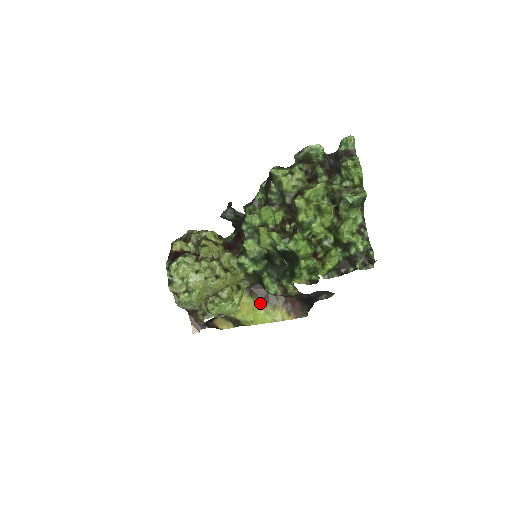
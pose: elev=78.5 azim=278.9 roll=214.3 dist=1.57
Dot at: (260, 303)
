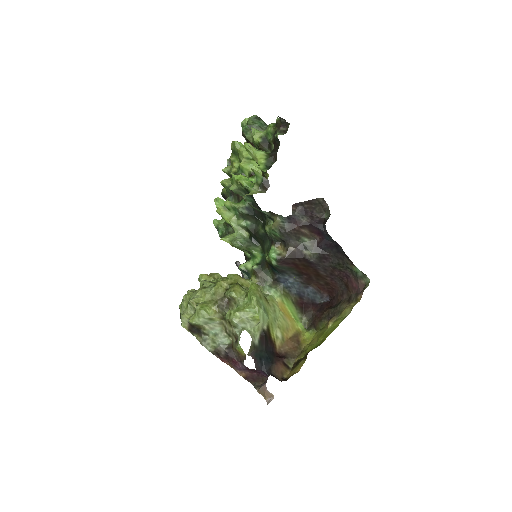
Dot at: (327, 324)
